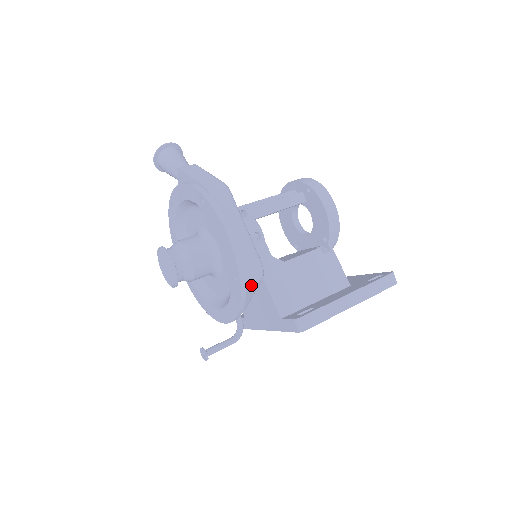
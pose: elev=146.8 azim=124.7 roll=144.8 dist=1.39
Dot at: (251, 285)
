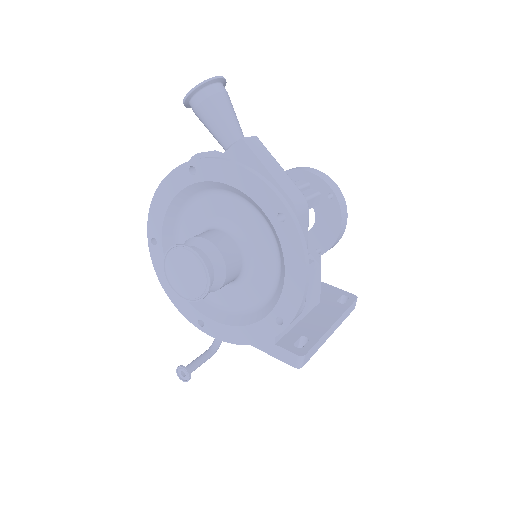
Dot at: occluded
